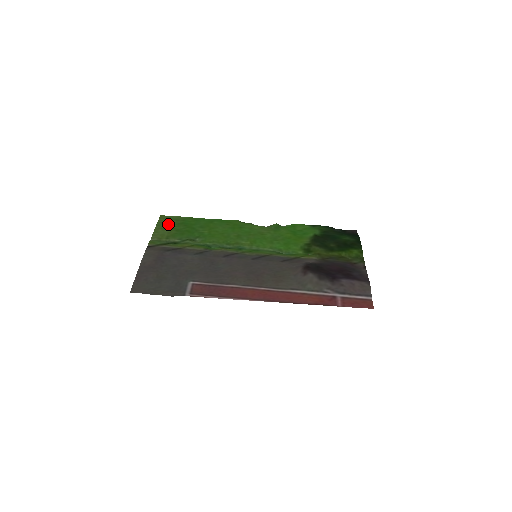
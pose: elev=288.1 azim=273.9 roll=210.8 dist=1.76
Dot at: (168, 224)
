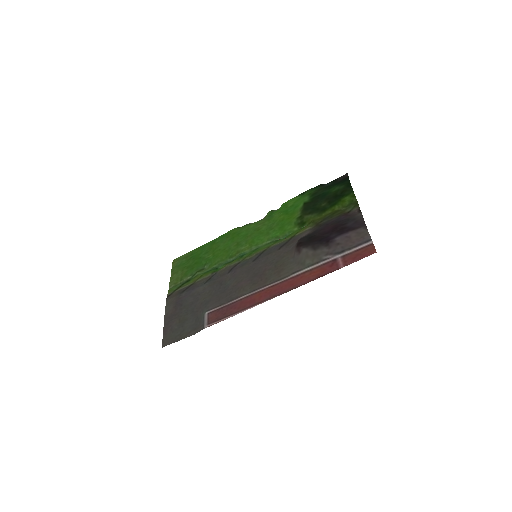
Dot at: (180, 265)
